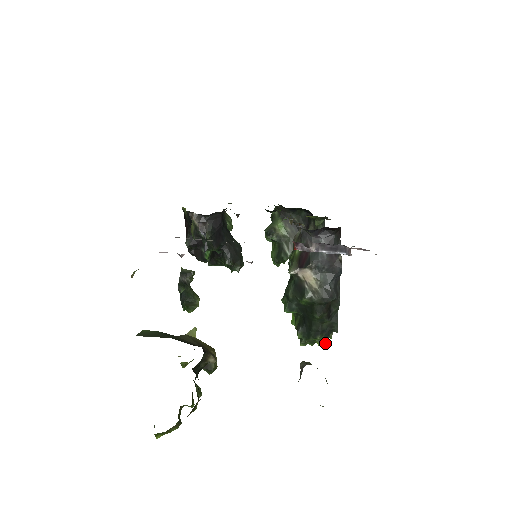
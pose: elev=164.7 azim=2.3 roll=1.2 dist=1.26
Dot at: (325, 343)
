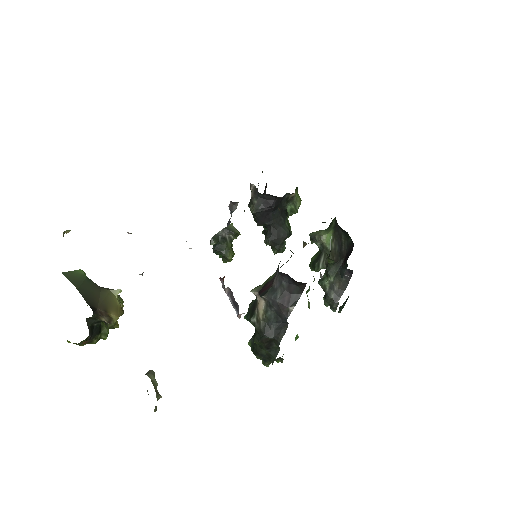
Dot at: (269, 364)
